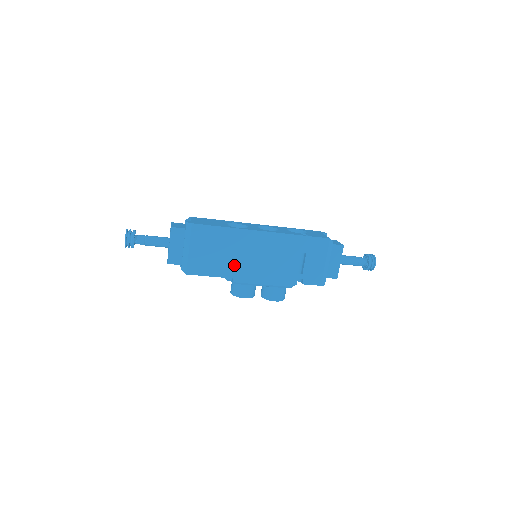
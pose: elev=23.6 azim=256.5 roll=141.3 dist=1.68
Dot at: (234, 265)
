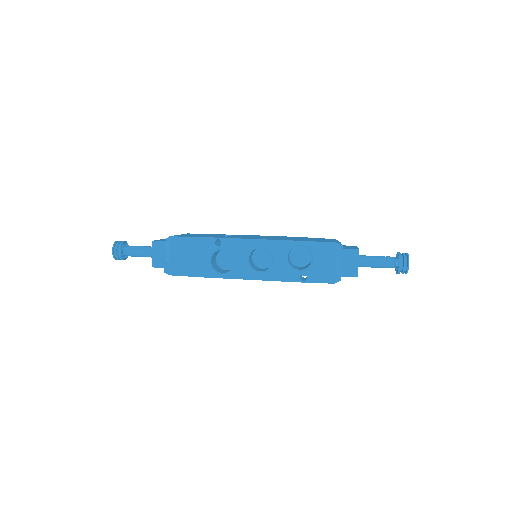
Dot at: occluded
